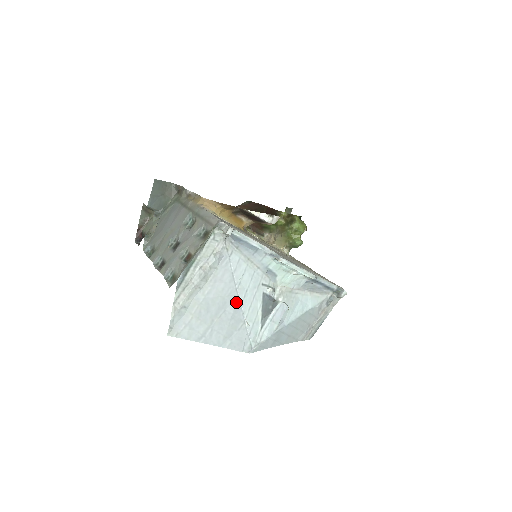
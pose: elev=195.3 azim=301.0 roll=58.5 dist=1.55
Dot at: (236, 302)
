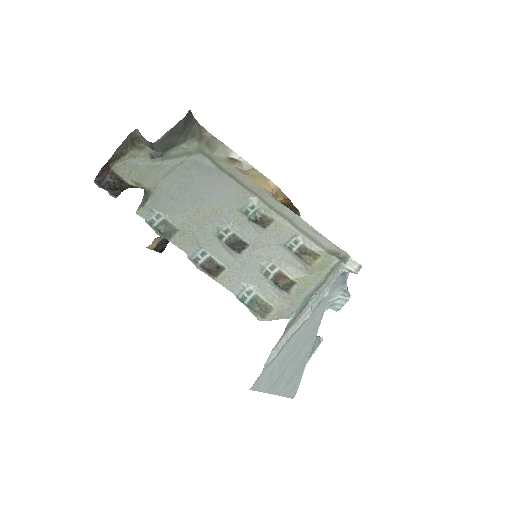
Dot at: (311, 344)
